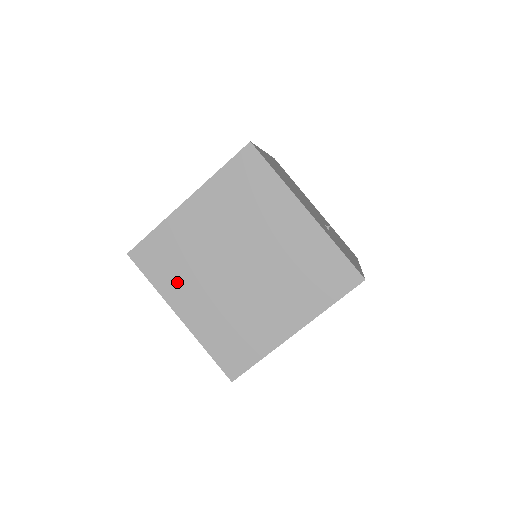
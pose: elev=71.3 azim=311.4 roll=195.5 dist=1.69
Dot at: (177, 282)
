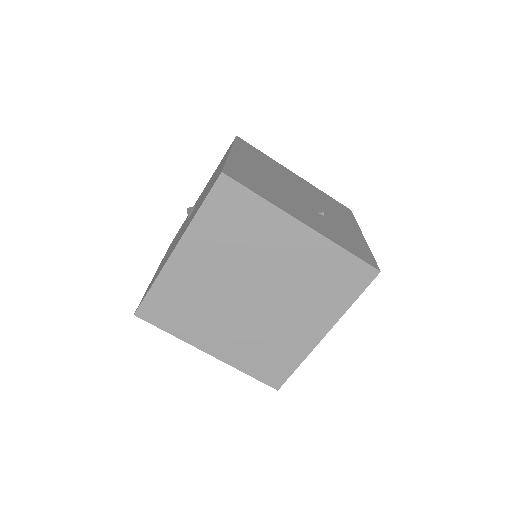
Dot at: (194, 325)
